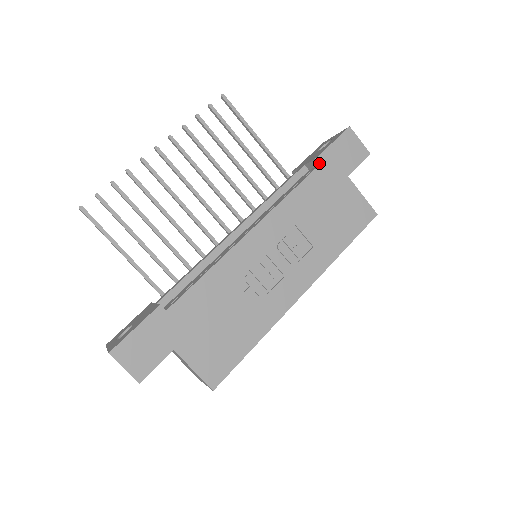
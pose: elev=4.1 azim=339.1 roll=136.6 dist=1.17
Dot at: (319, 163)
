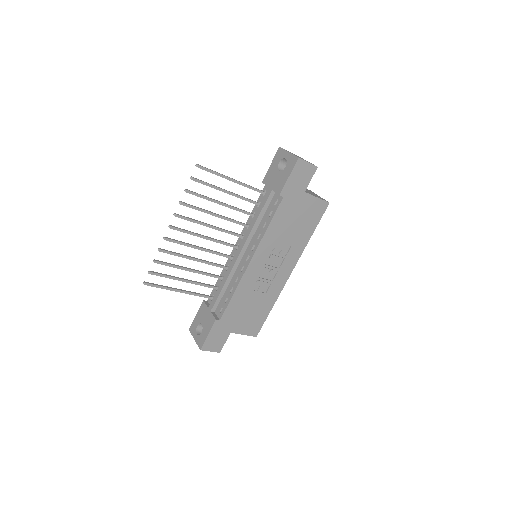
Dot at: (283, 196)
